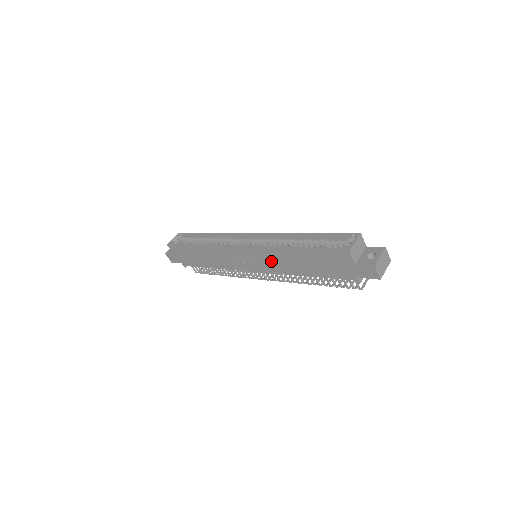
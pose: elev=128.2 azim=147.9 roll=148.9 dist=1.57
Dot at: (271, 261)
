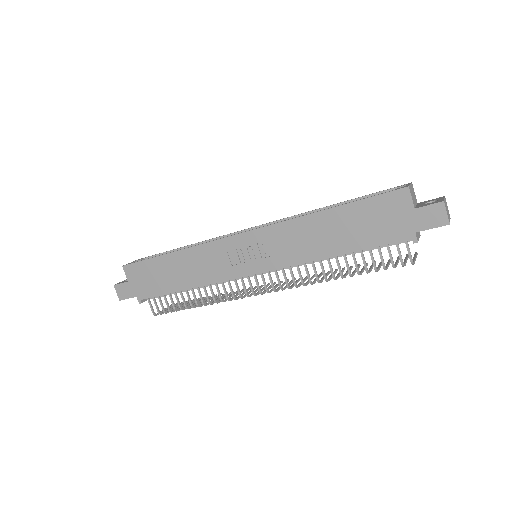
Dot at: (285, 244)
